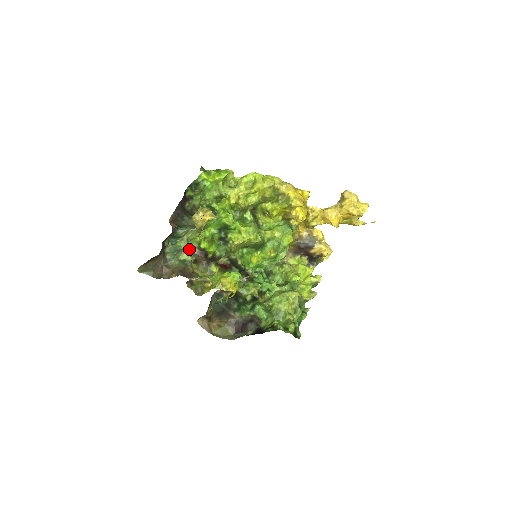
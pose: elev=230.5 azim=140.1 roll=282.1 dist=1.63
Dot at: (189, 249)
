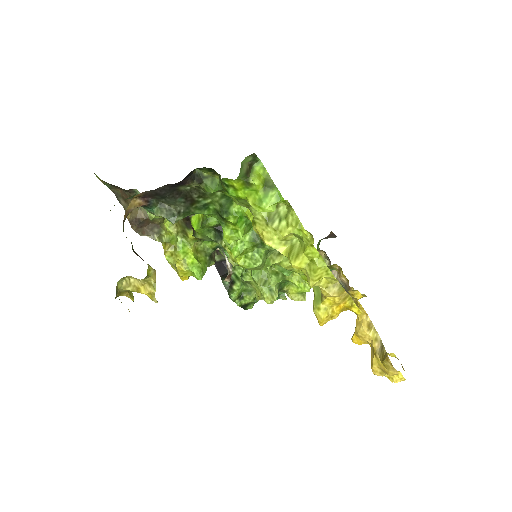
Dot at: occluded
